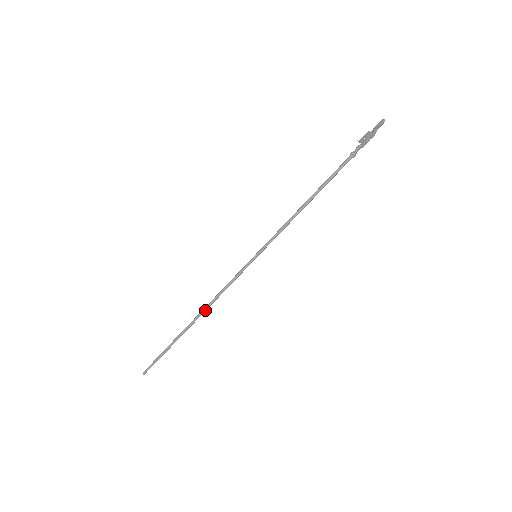
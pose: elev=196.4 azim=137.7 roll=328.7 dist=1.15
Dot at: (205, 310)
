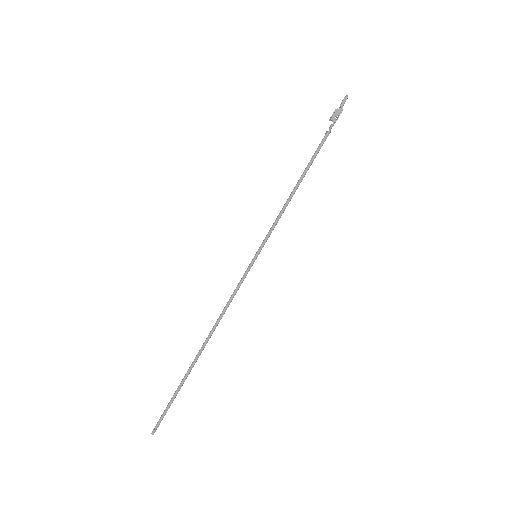
Dot at: (212, 331)
